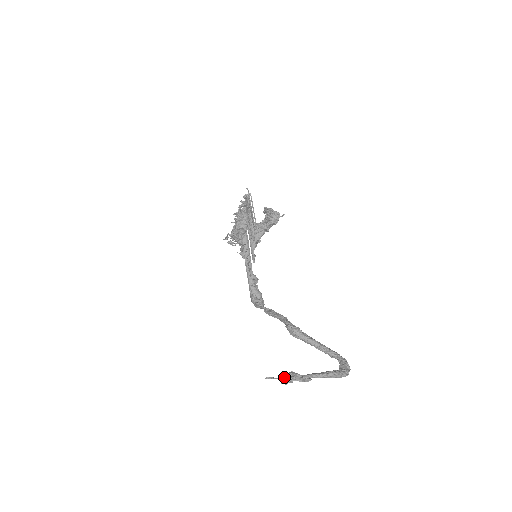
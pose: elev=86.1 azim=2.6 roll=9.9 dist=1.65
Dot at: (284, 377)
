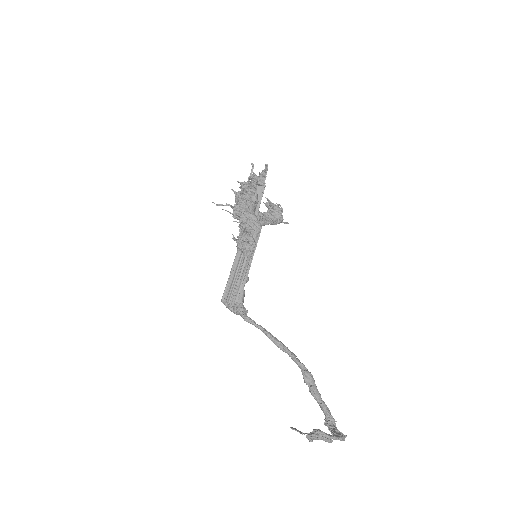
Dot at: (313, 434)
